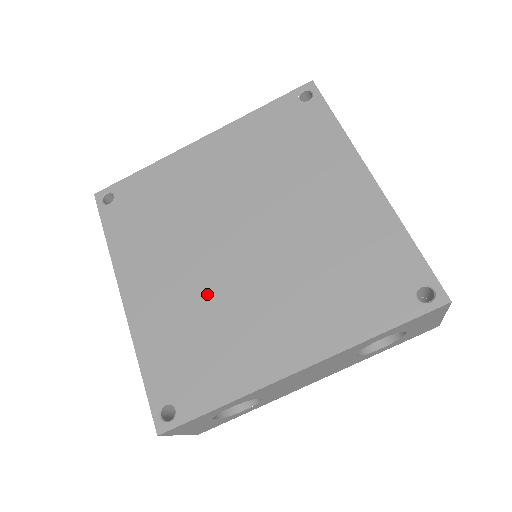
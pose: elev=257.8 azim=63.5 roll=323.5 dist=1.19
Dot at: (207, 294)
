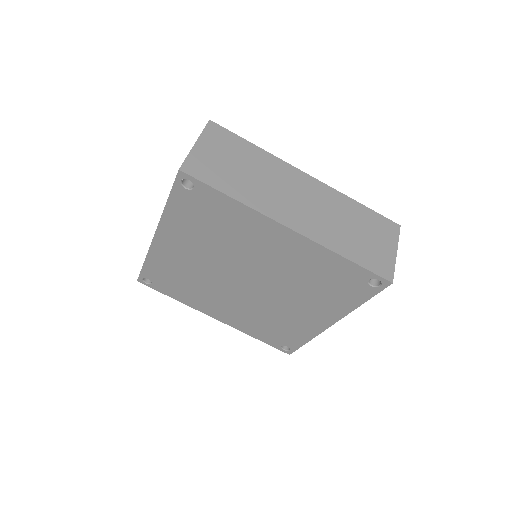
Dot at: (255, 309)
